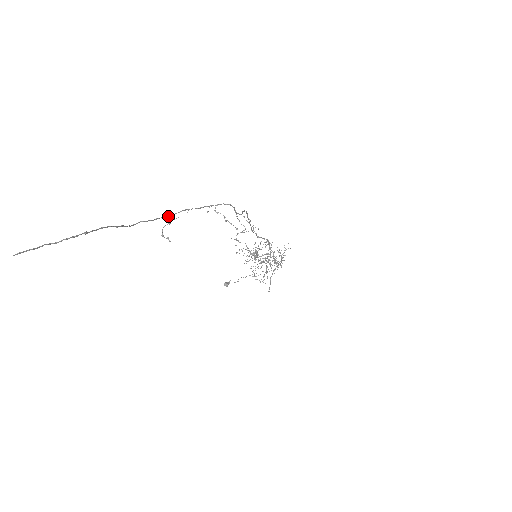
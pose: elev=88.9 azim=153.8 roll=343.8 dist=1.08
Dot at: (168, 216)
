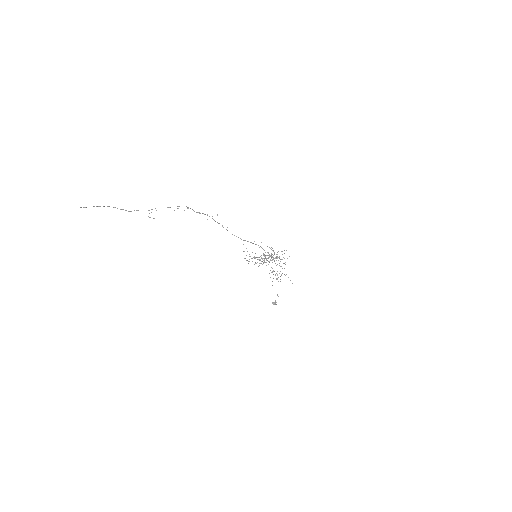
Dot at: (149, 210)
